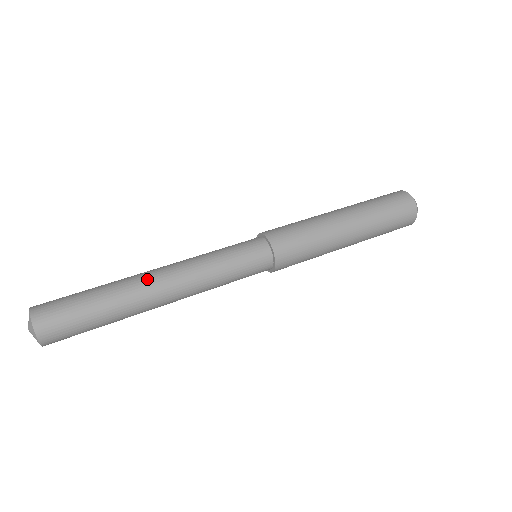
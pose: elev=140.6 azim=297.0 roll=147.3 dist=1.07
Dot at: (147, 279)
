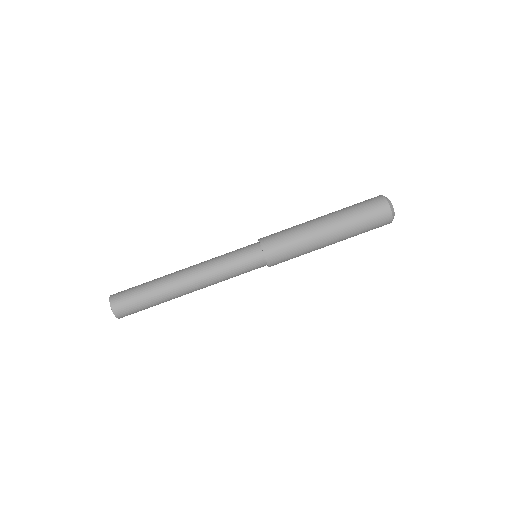
Dot at: (181, 288)
